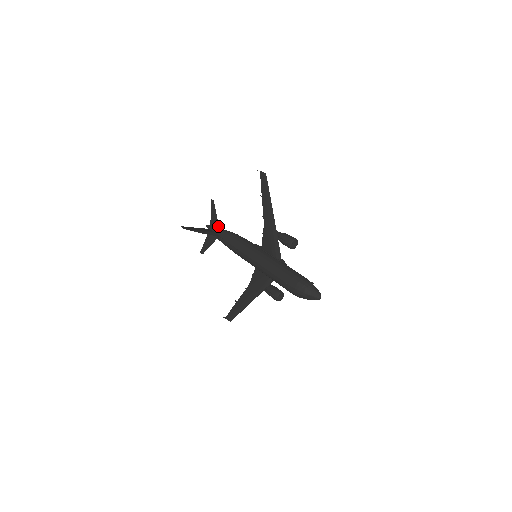
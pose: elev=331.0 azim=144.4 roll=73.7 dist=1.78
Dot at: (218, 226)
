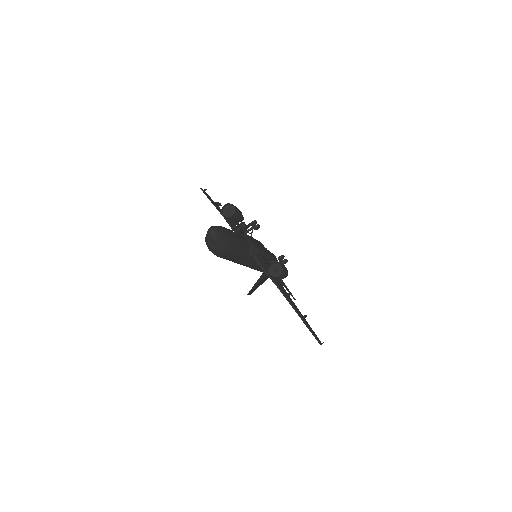
Dot at: occluded
